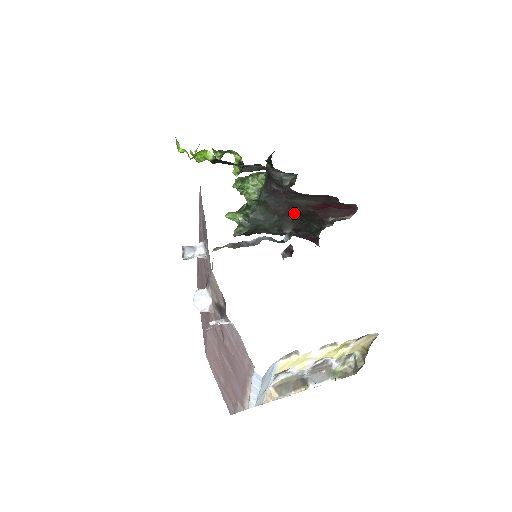
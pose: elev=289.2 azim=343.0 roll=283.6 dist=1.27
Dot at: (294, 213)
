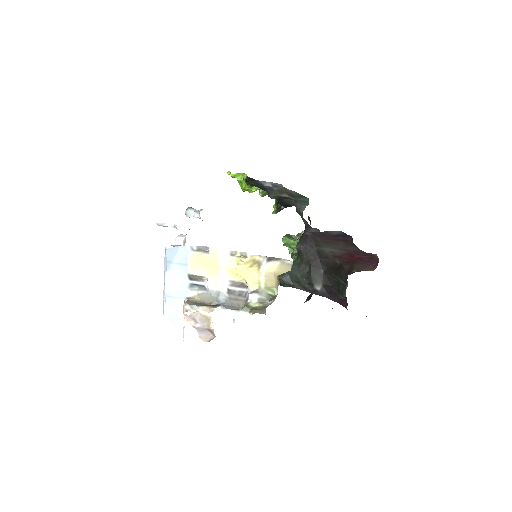
Dot at: (324, 266)
